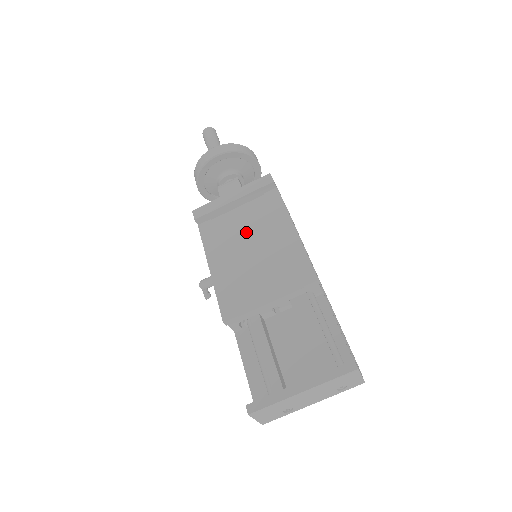
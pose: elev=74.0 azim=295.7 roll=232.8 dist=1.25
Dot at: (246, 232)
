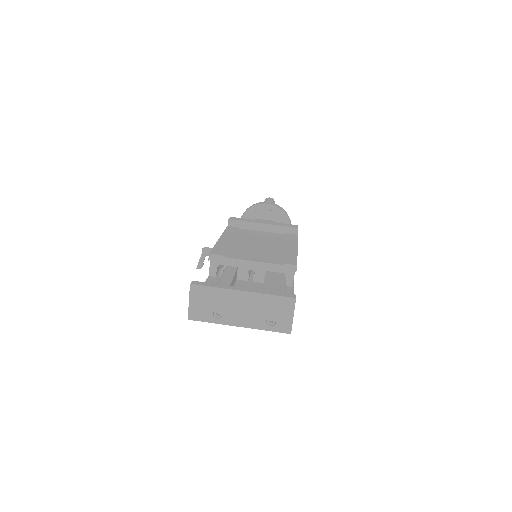
Dot at: (260, 239)
